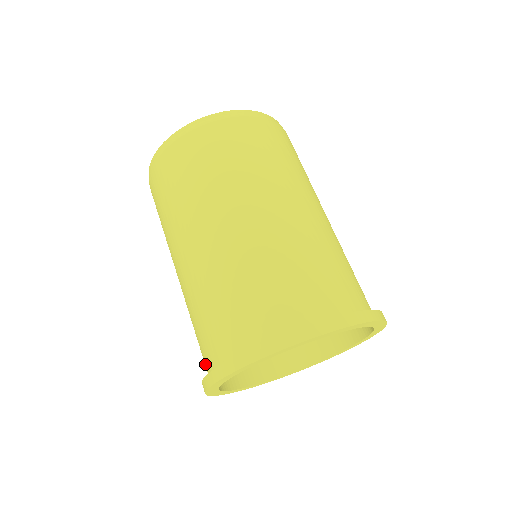
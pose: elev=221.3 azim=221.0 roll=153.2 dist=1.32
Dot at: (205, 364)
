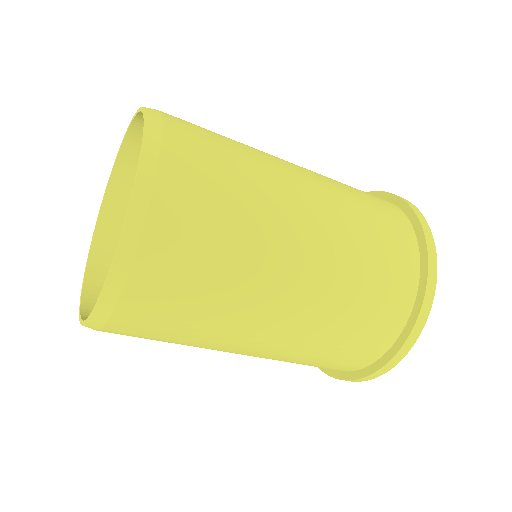
Dot at: occluded
